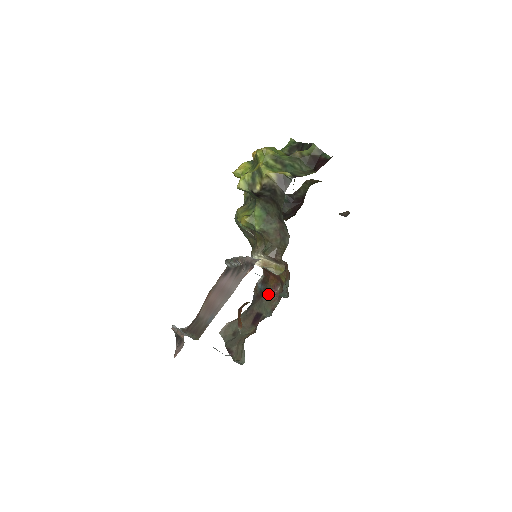
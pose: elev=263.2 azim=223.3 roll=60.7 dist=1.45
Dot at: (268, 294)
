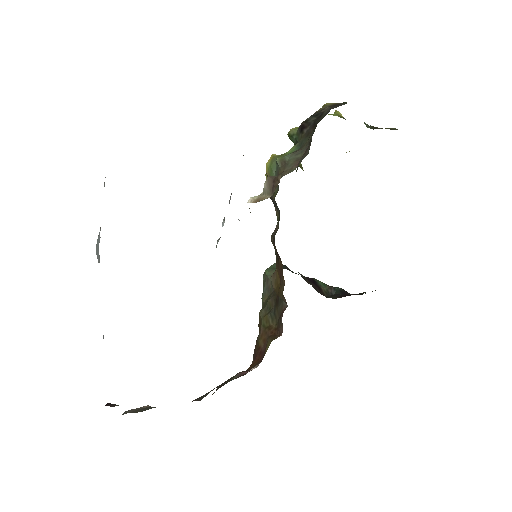
Dot at: (233, 377)
